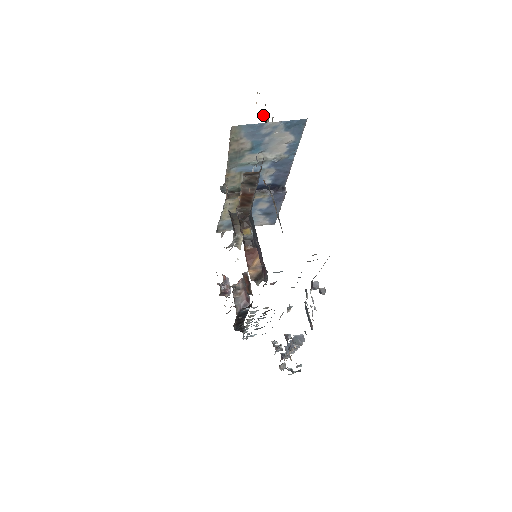
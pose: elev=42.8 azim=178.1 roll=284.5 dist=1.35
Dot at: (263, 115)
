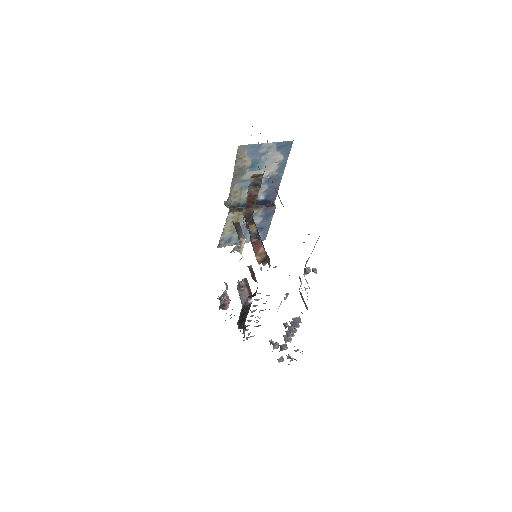
Dot at: (258, 142)
